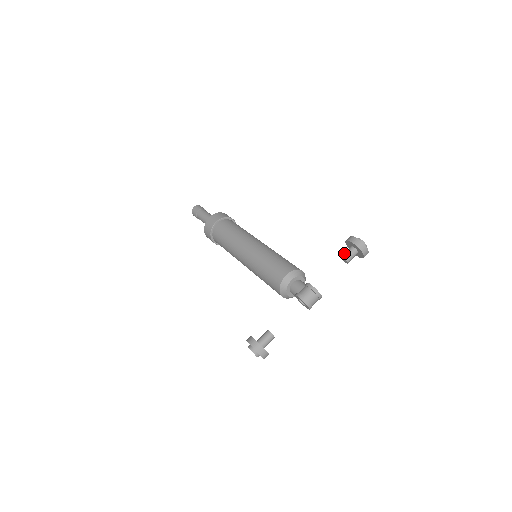
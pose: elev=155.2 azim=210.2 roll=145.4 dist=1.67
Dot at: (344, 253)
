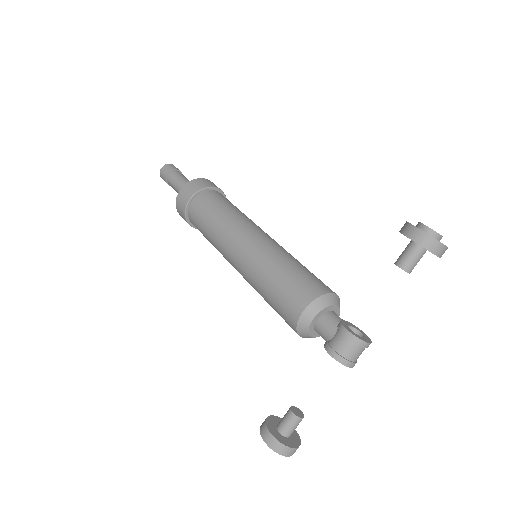
Dot at: (400, 257)
